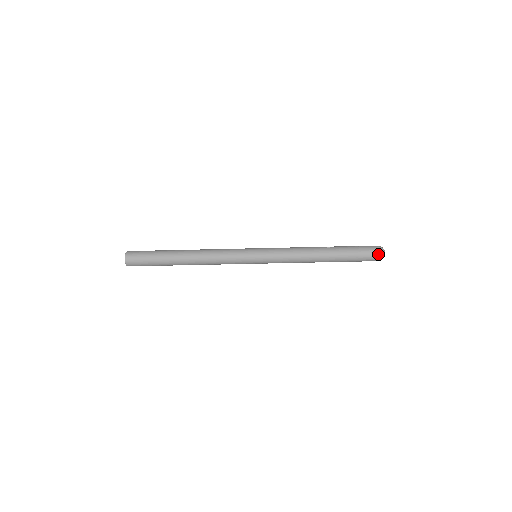
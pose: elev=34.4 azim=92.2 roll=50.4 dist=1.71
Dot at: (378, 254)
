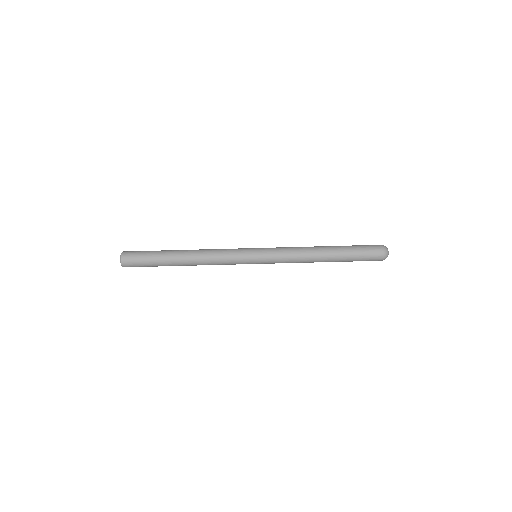
Dot at: (380, 246)
